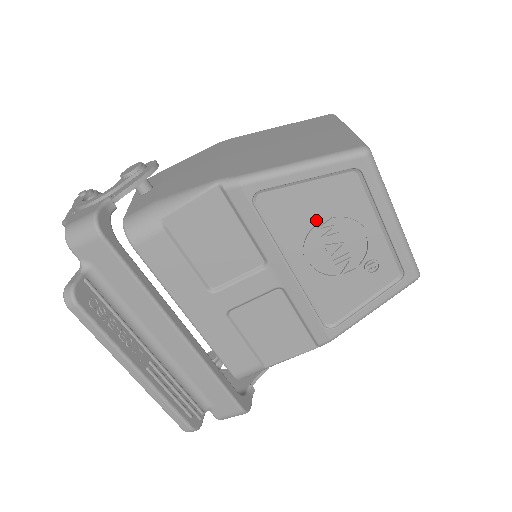
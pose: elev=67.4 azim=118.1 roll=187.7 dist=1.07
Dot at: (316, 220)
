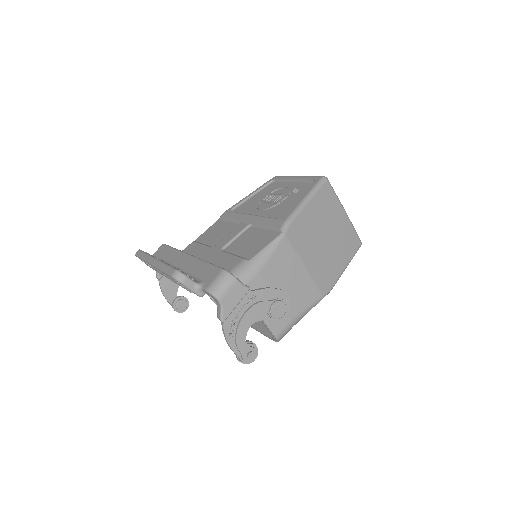
Dot at: occluded
